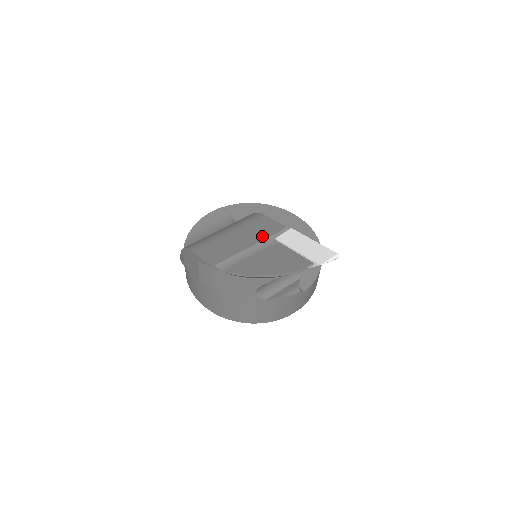
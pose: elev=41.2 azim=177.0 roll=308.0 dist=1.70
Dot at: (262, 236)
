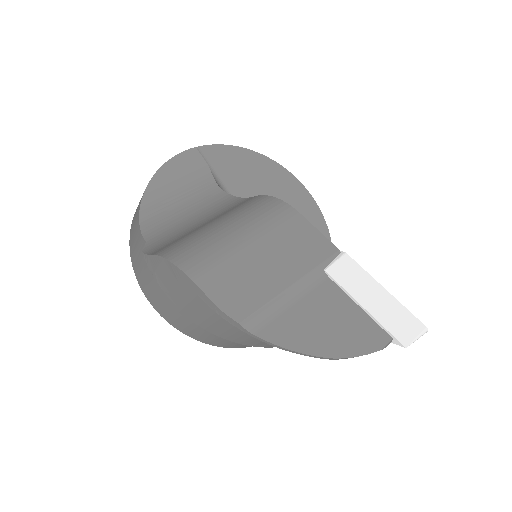
Dot at: (305, 263)
